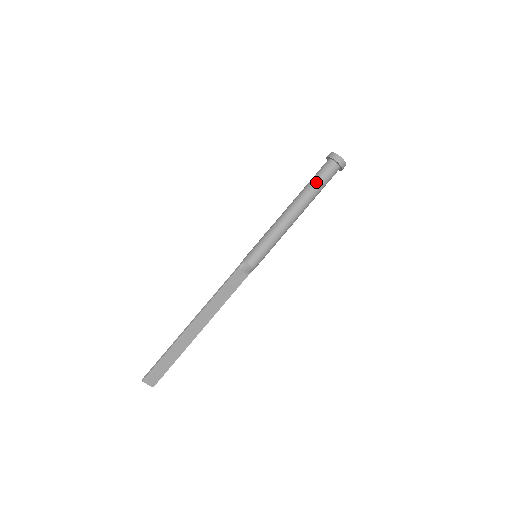
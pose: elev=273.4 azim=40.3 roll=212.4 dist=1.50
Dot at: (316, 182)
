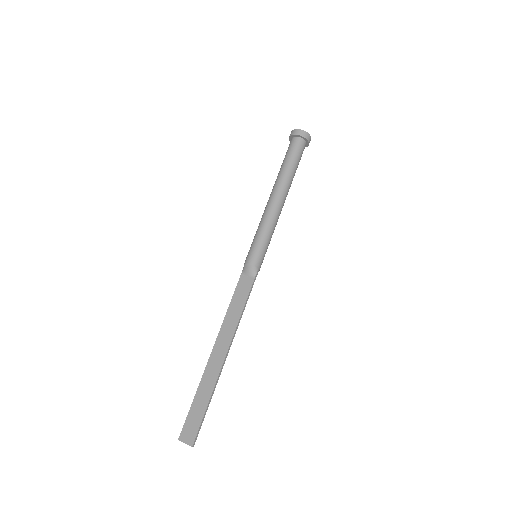
Dot at: (283, 162)
